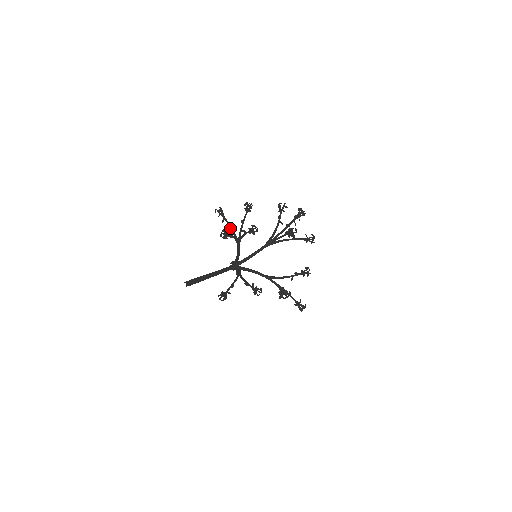
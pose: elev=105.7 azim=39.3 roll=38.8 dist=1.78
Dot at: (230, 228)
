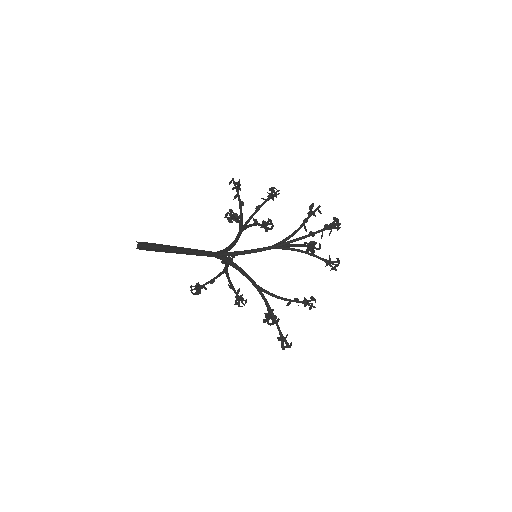
Dot at: occluded
